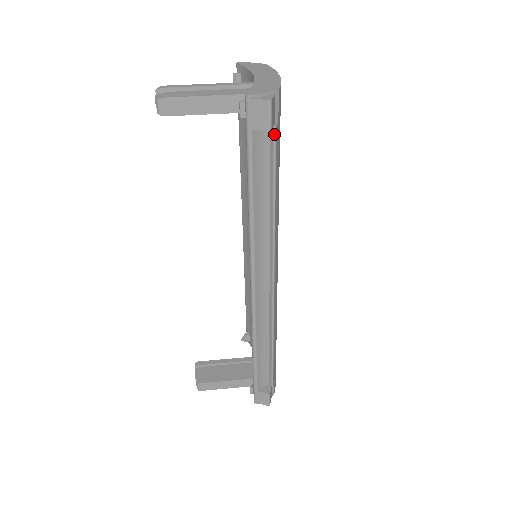
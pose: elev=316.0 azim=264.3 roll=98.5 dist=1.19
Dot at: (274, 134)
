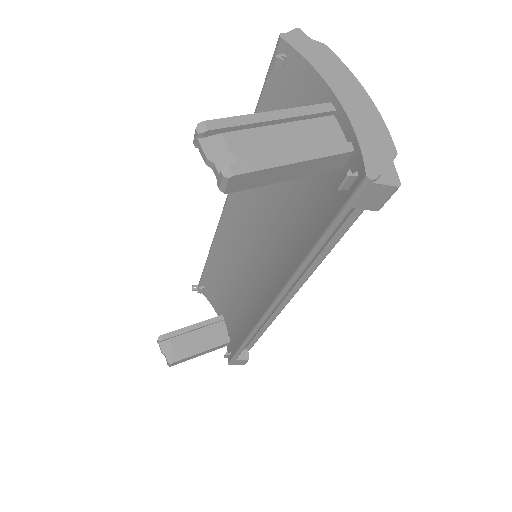
Dot at: occluded
